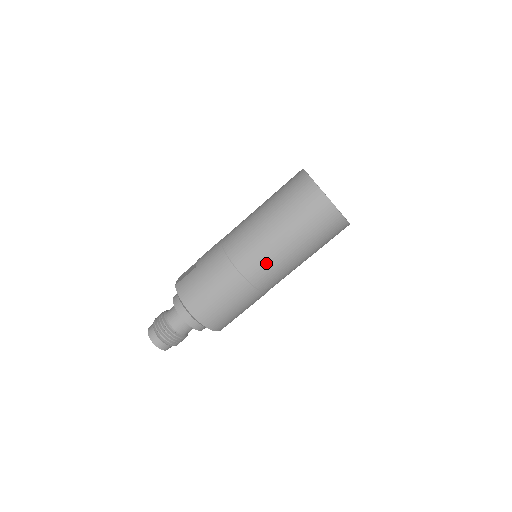
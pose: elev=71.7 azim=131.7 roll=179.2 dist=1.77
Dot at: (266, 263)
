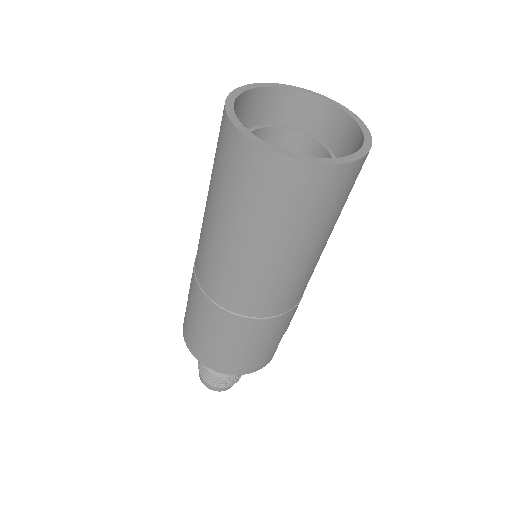
Dot at: (249, 287)
